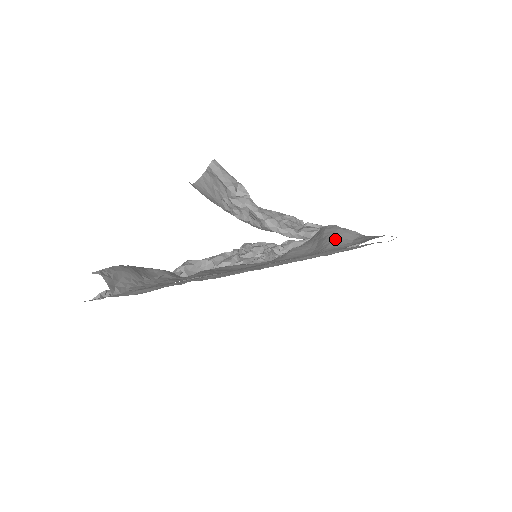
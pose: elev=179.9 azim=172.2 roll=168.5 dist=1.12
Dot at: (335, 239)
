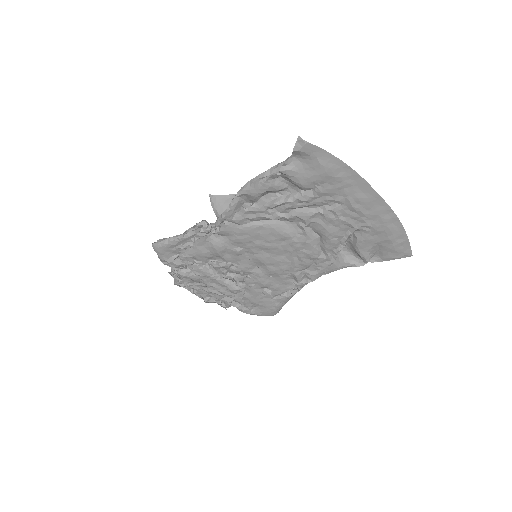
Dot at: occluded
